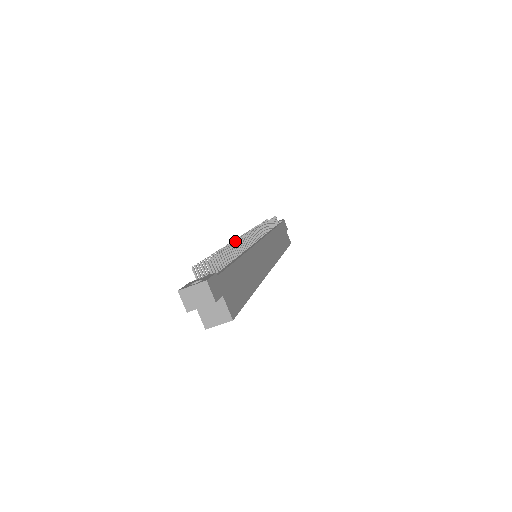
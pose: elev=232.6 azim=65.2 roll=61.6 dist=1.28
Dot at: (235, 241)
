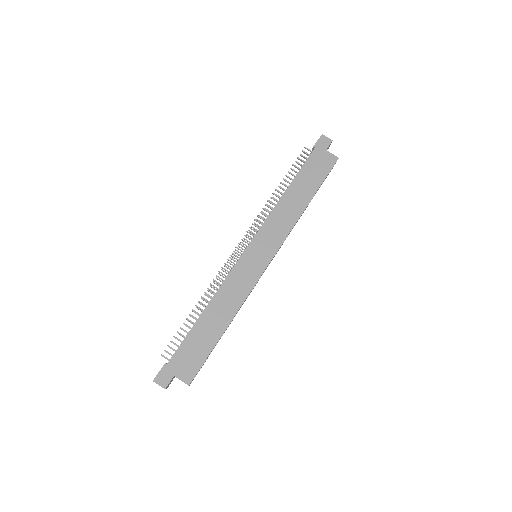
Dot at: occluded
